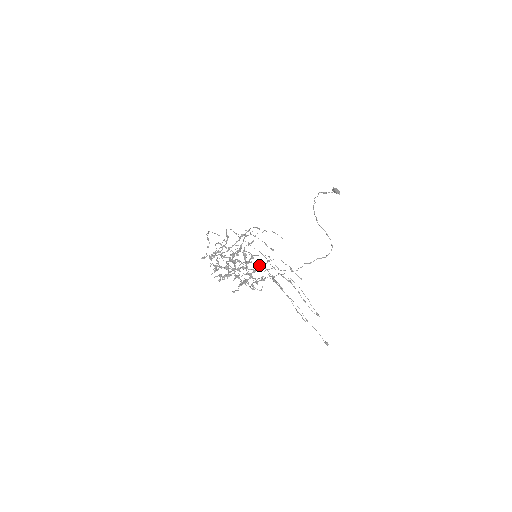
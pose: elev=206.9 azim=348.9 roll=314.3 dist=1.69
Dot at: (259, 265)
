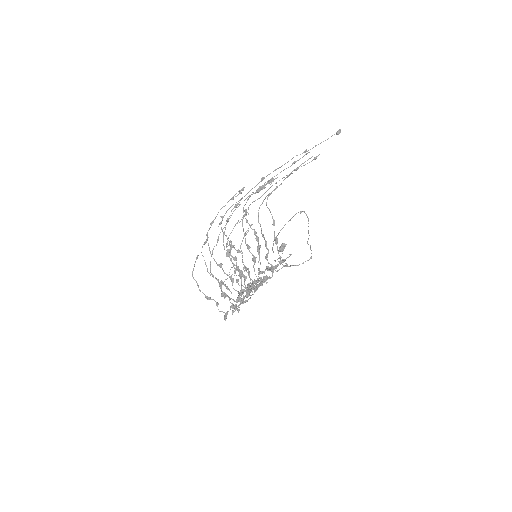
Dot at: occluded
